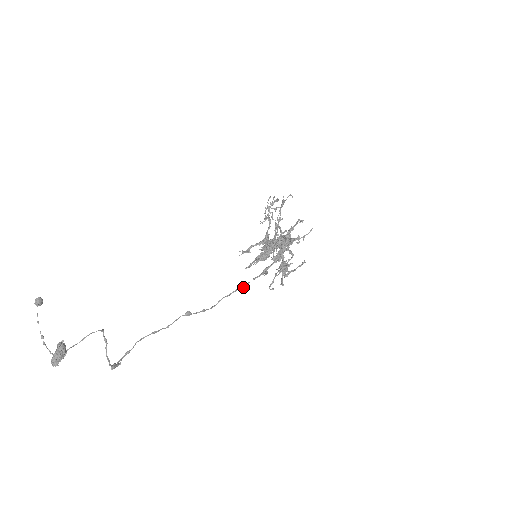
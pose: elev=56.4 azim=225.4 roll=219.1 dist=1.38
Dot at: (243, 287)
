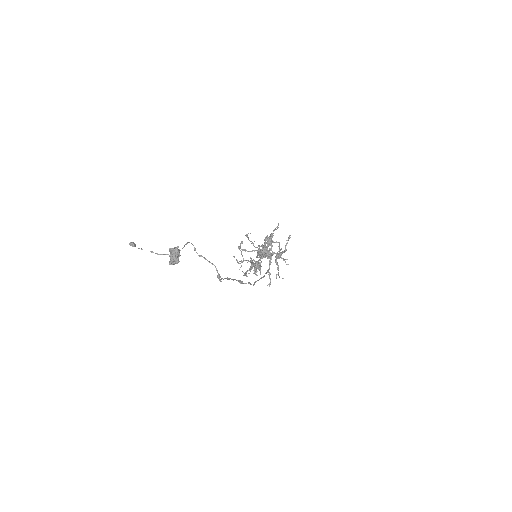
Dot at: occluded
